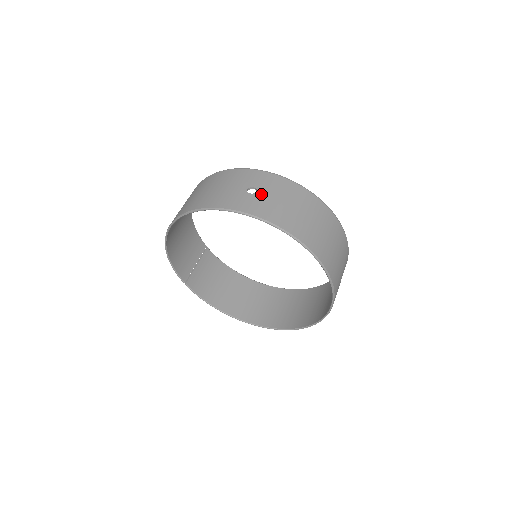
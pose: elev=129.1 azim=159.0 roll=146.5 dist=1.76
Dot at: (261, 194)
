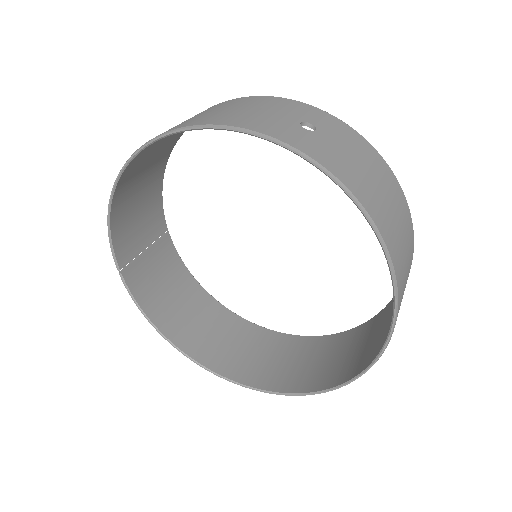
Dot at: (324, 136)
